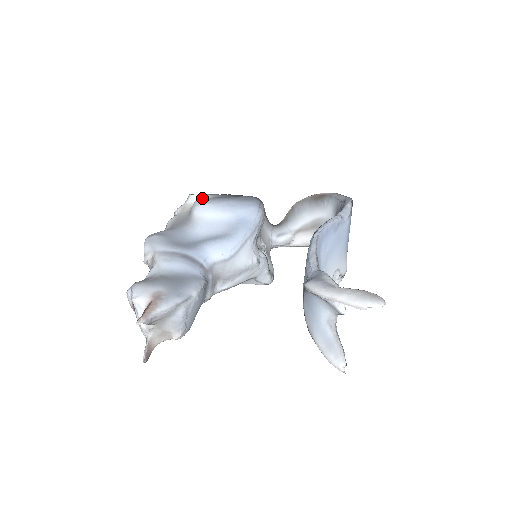
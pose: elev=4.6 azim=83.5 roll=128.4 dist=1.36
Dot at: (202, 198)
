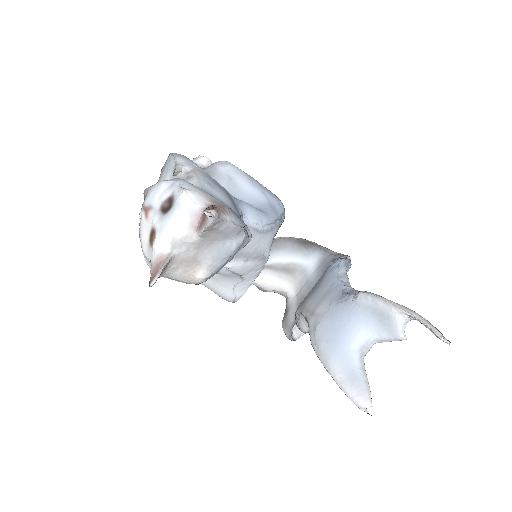
Dot at: occluded
